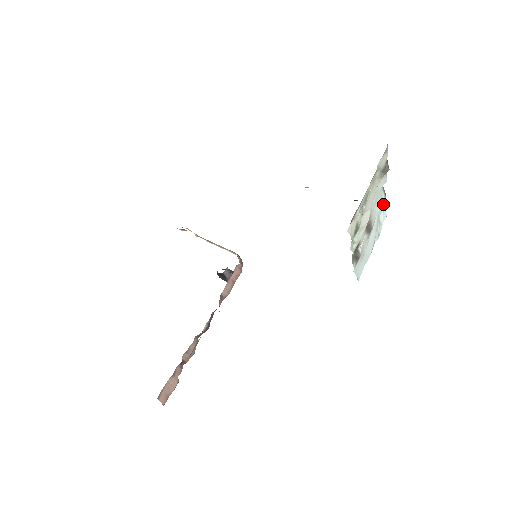
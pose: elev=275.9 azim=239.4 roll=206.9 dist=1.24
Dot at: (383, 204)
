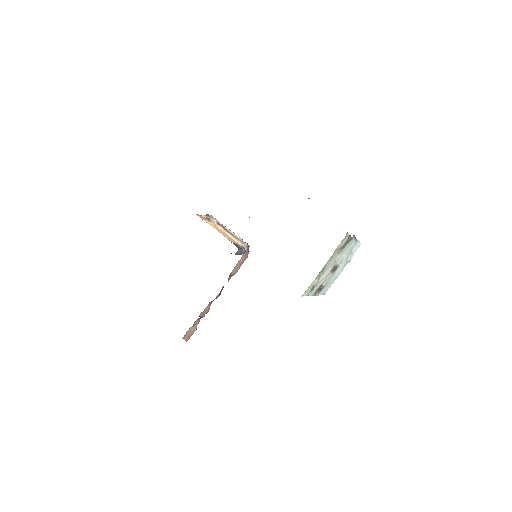
Dot at: (355, 243)
